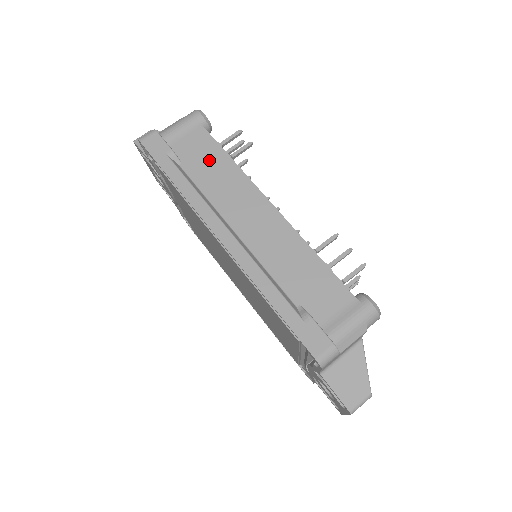
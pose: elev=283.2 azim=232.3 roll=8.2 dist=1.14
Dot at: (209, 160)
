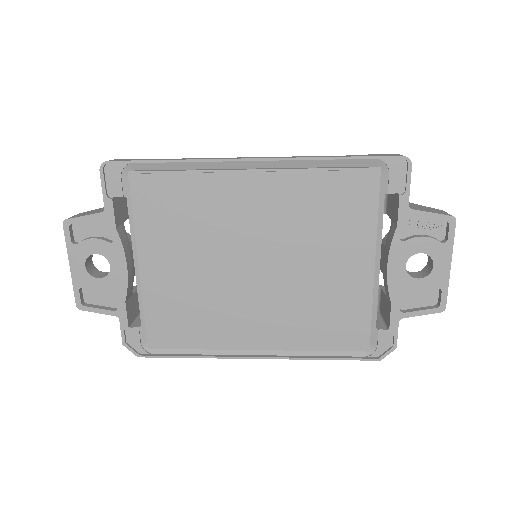
Dot at: occluded
